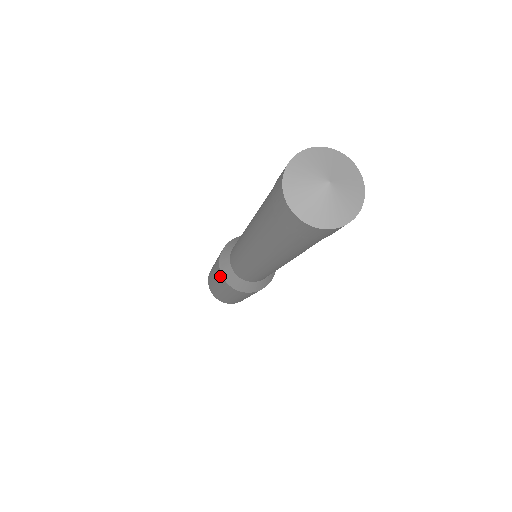
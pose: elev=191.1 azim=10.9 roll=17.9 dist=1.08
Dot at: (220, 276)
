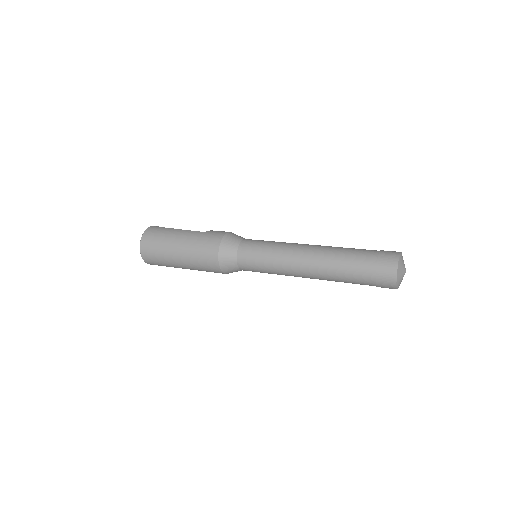
Dot at: (212, 251)
